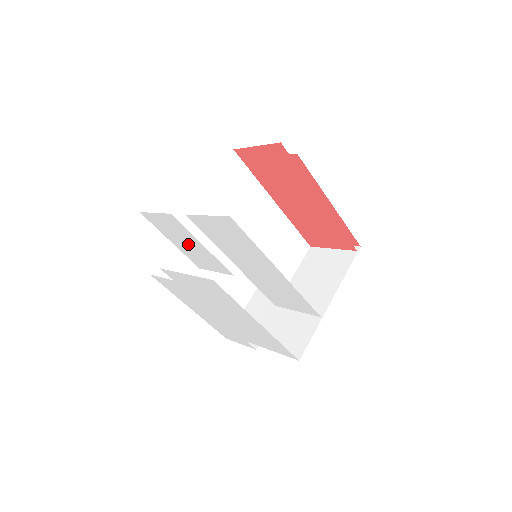
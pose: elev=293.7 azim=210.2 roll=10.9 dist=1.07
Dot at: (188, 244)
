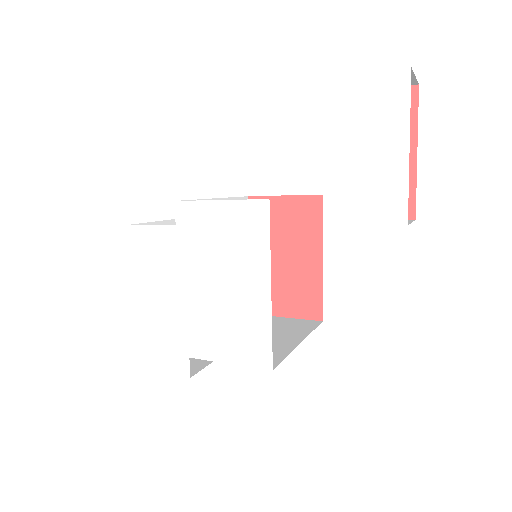
Dot at: (294, 130)
